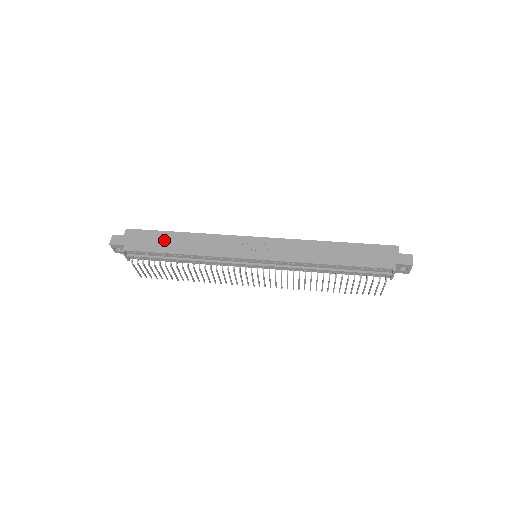
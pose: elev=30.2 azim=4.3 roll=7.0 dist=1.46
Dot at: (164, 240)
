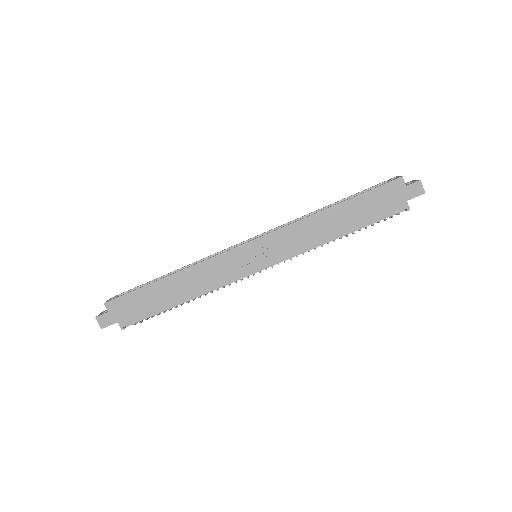
Dot at: (154, 296)
